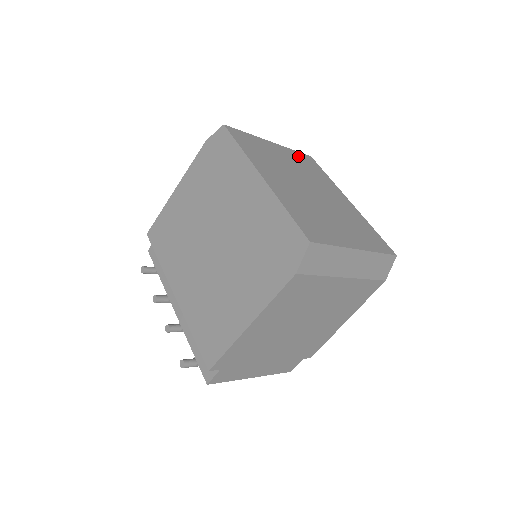
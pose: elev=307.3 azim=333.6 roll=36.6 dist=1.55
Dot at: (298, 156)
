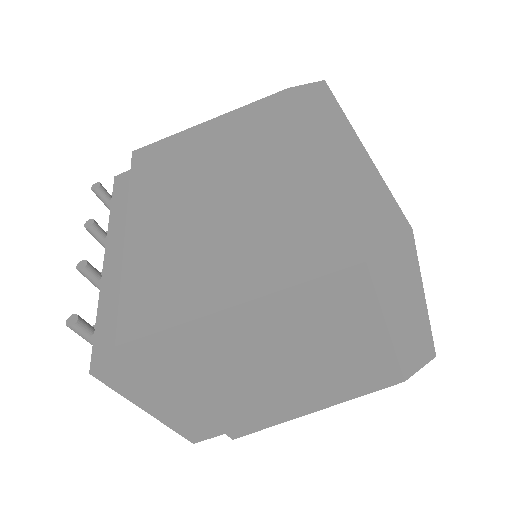
Dot at: occluded
